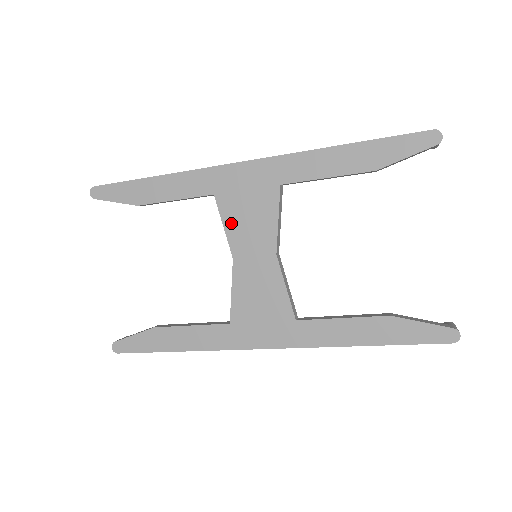
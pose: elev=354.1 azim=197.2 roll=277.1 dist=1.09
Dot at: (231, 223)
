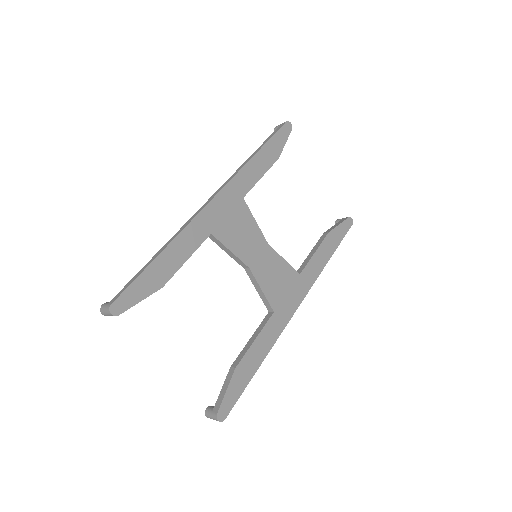
Dot at: (233, 245)
